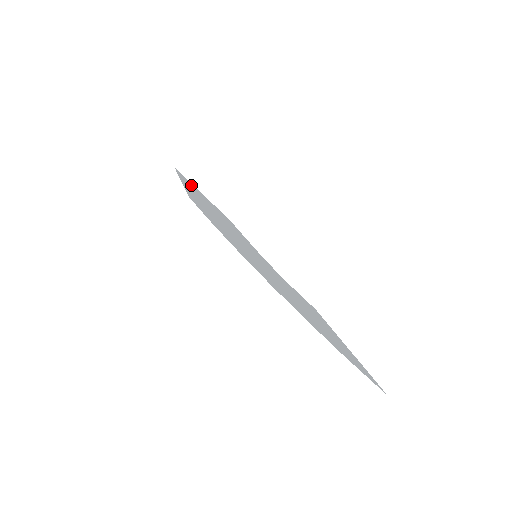
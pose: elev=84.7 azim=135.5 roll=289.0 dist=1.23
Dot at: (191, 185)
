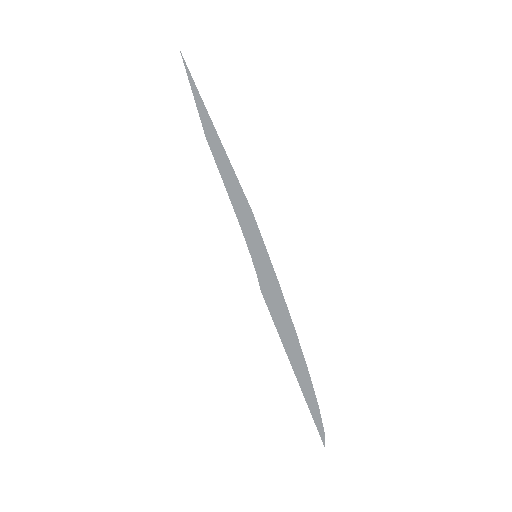
Dot at: (196, 94)
